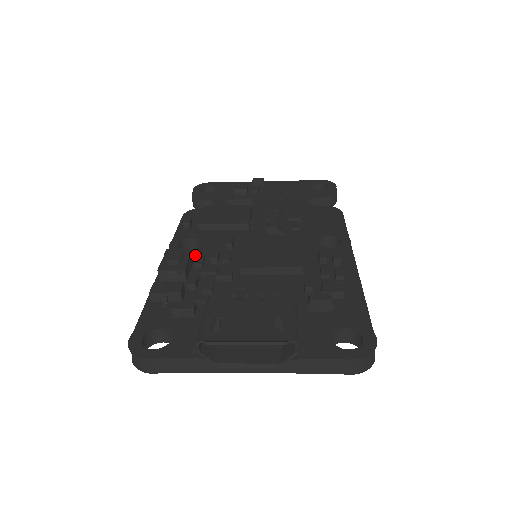
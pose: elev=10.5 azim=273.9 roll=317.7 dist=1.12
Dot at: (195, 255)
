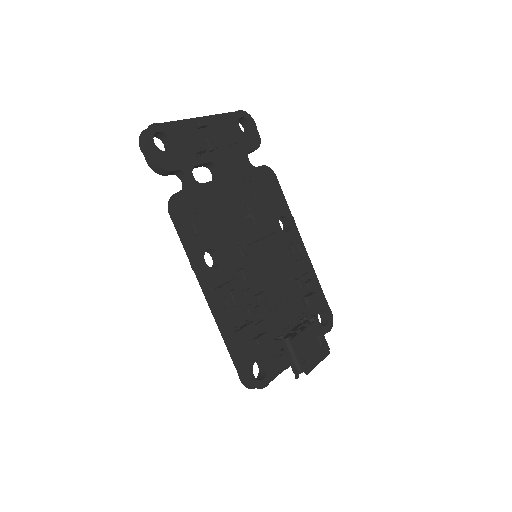
Dot at: (226, 274)
